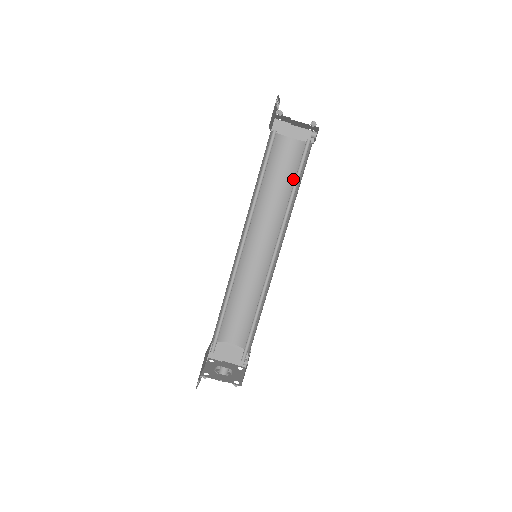
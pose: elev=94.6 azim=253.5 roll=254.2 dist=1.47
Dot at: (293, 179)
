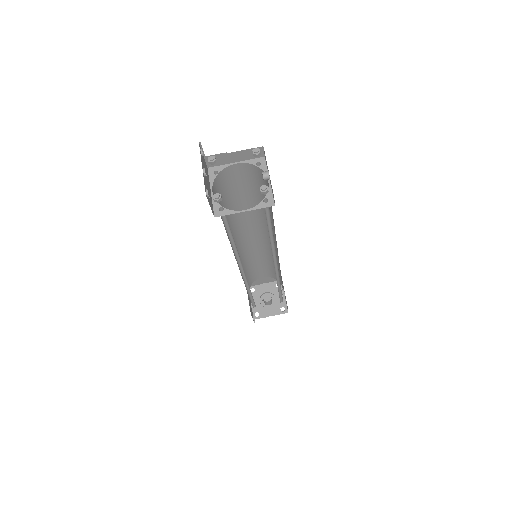
Dot at: (259, 193)
